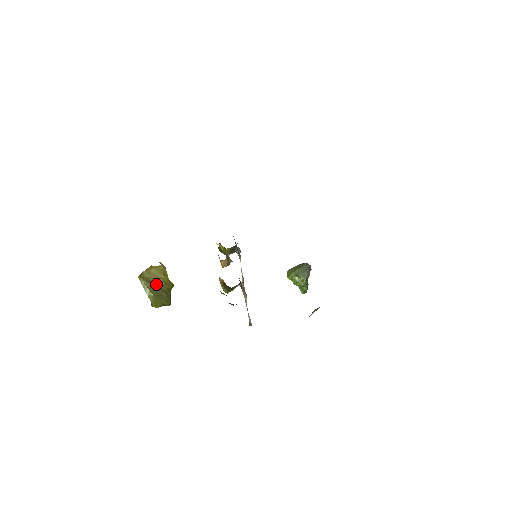
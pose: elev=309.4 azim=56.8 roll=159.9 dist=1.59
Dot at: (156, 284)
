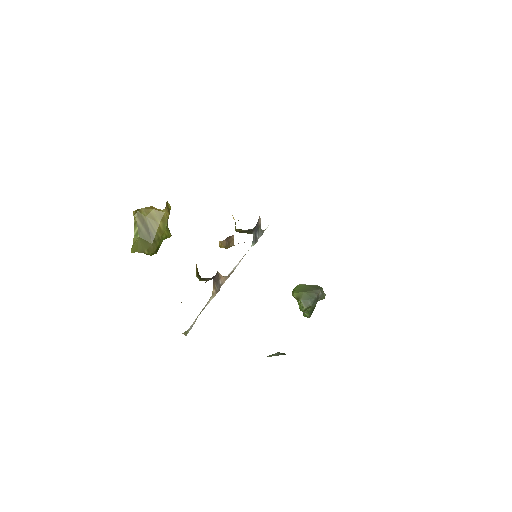
Dot at: (149, 227)
